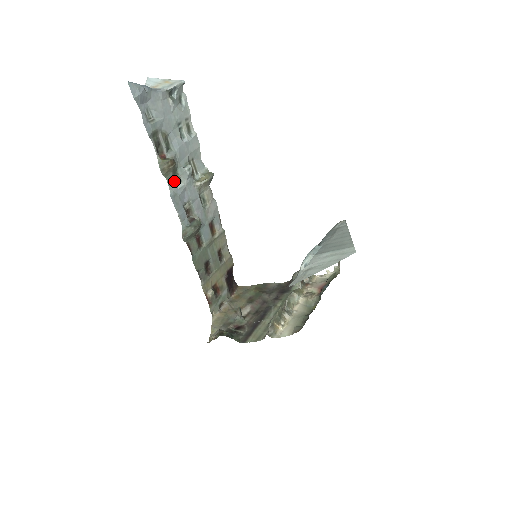
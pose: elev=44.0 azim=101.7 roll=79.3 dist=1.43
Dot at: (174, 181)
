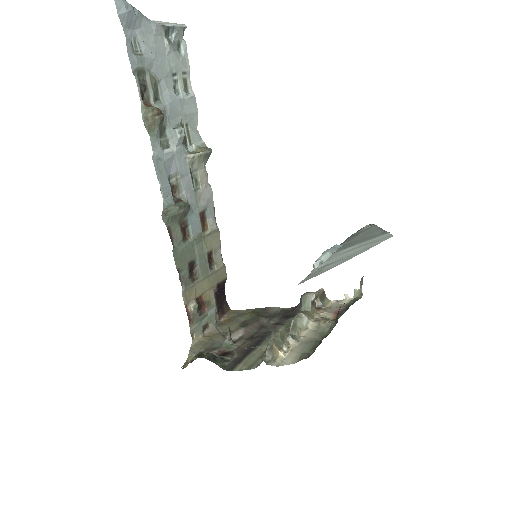
Dot at: (160, 142)
